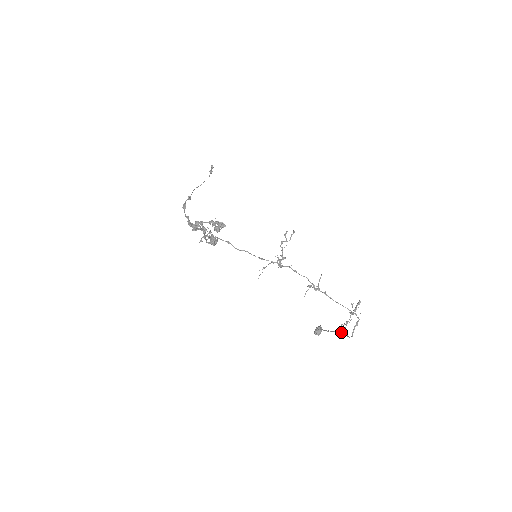
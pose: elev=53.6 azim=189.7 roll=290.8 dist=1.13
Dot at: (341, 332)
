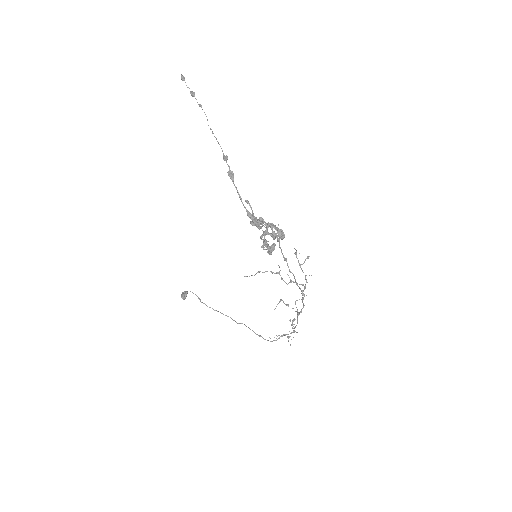
Dot at: (241, 323)
